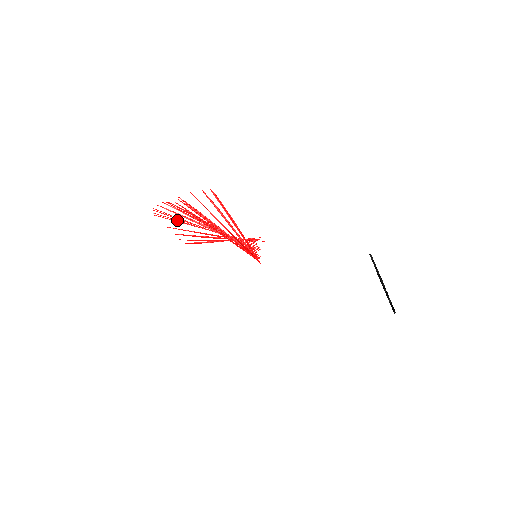
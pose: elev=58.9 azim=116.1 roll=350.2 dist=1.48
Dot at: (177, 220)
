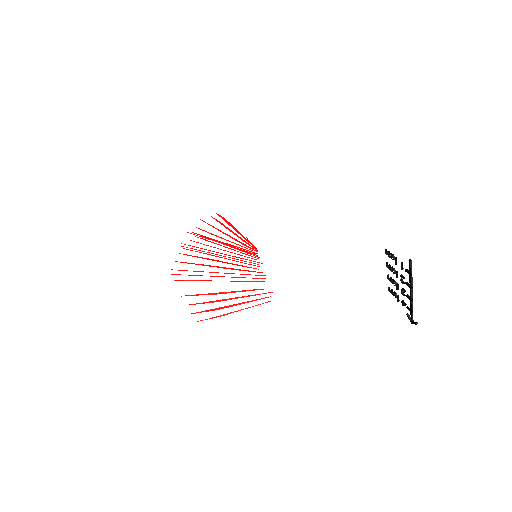
Dot at: (191, 280)
